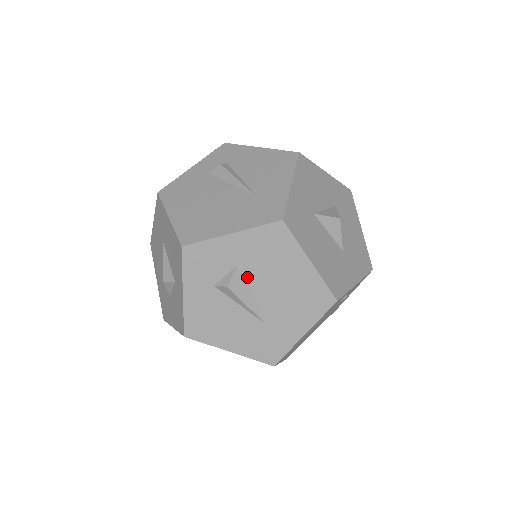
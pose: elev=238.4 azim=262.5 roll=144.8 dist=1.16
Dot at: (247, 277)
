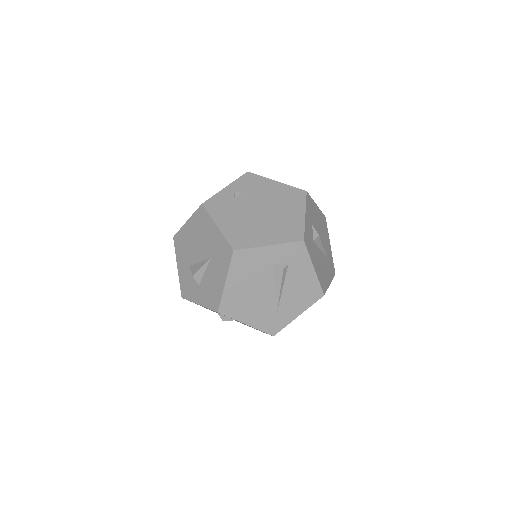
Dot at: occluded
